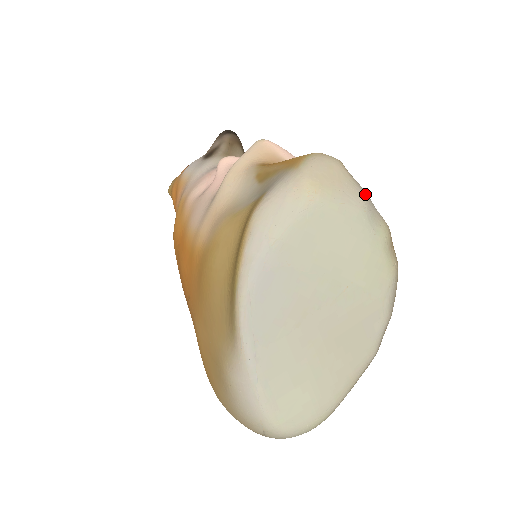
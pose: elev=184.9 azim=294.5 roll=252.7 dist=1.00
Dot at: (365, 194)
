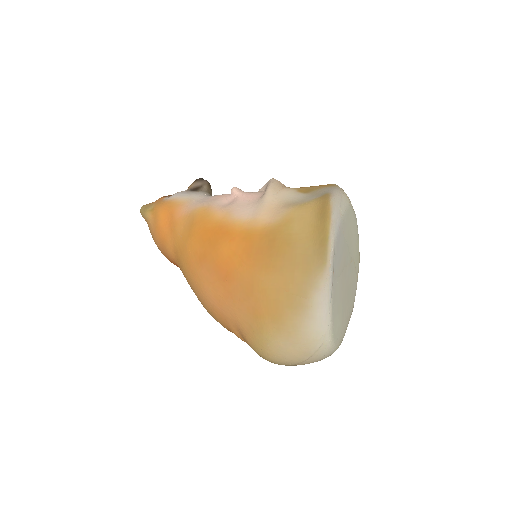
Dot at: occluded
